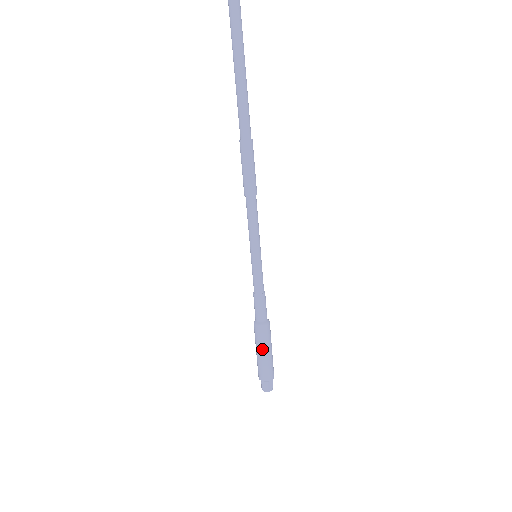
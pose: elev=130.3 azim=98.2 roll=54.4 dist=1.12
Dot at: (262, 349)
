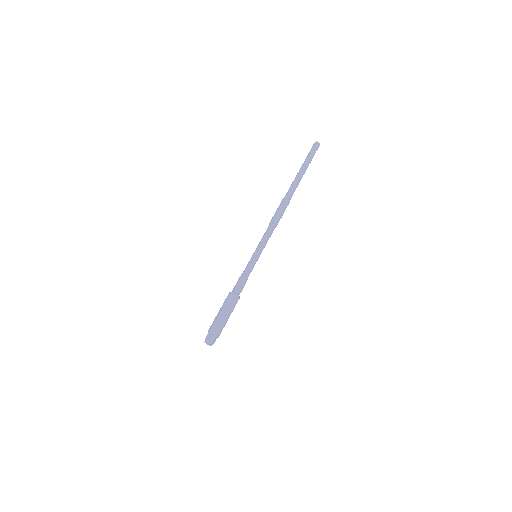
Dot at: (224, 308)
